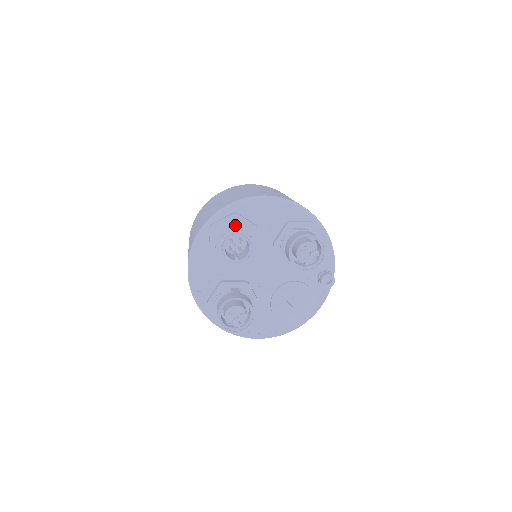
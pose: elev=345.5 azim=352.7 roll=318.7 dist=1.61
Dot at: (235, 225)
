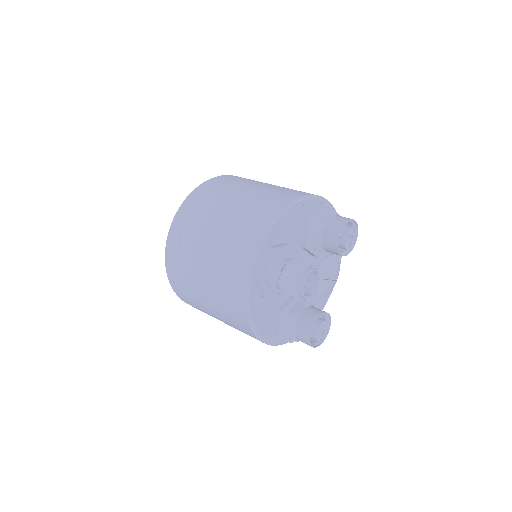
Dot at: (280, 260)
